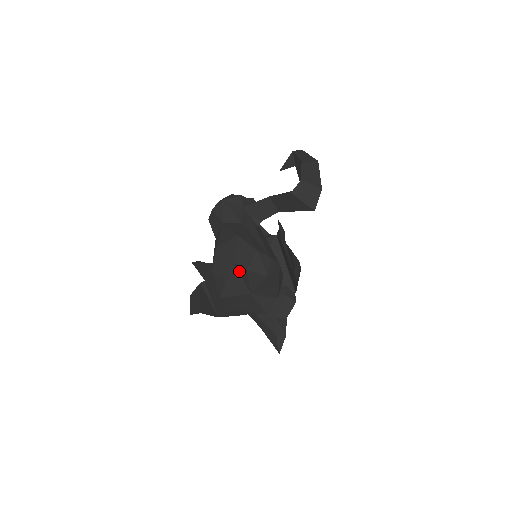
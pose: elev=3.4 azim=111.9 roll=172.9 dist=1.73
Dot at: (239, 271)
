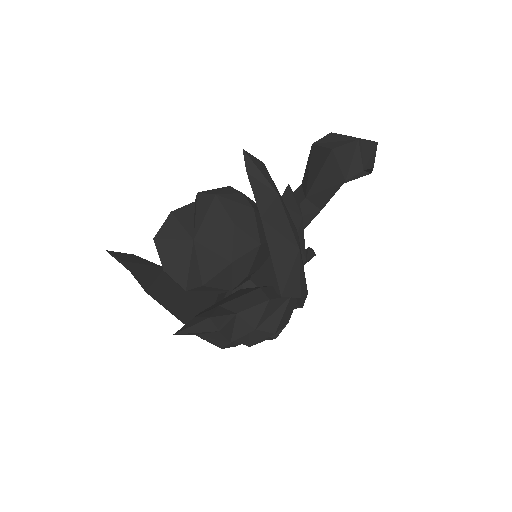
Dot at: occluded
